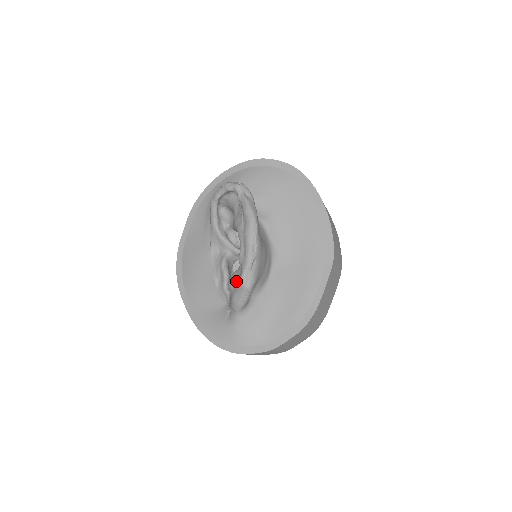
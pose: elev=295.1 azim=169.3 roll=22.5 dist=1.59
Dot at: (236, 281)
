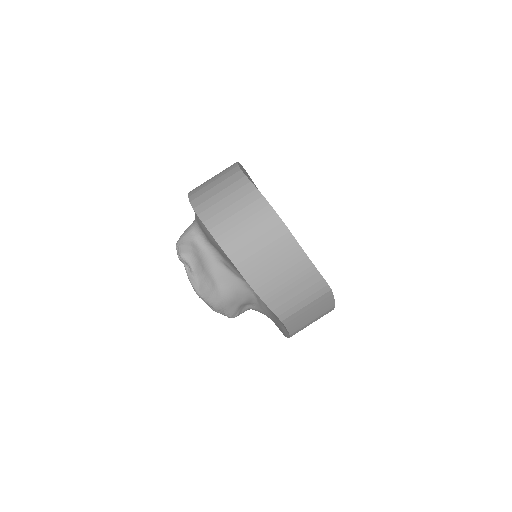
Dot at: occluded
